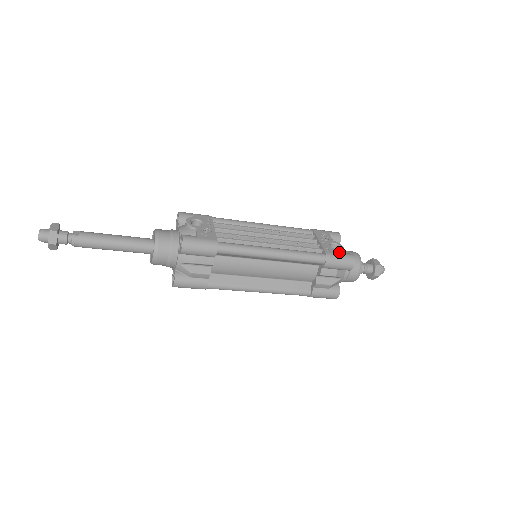
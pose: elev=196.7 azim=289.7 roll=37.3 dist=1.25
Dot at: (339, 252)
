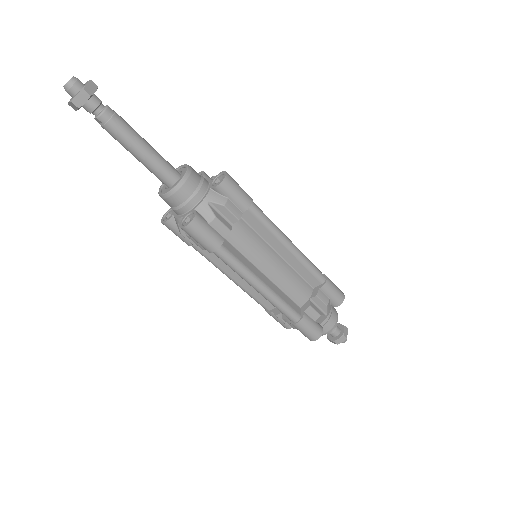
Dot at: occluded
